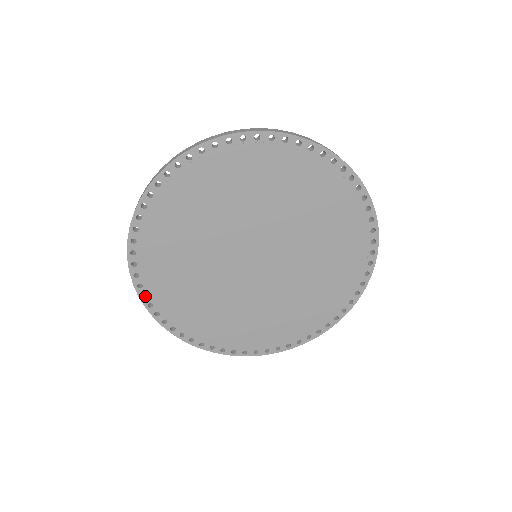
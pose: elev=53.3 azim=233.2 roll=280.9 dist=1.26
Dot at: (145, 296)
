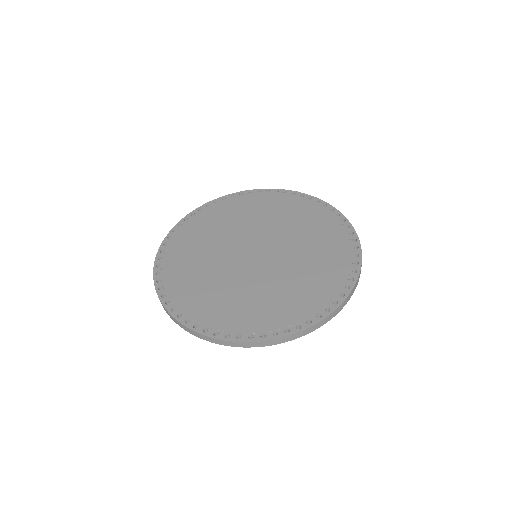
Dot at: (198, 330)
